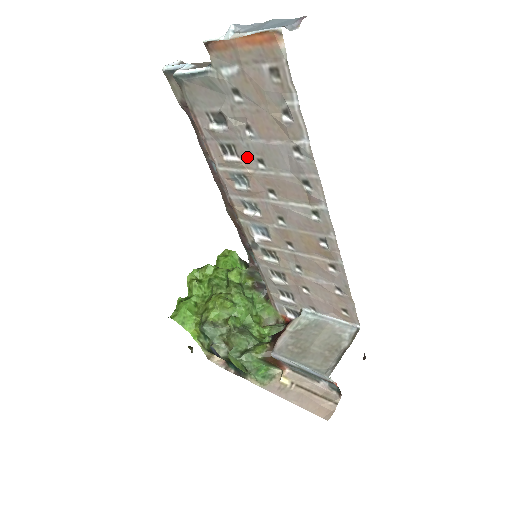
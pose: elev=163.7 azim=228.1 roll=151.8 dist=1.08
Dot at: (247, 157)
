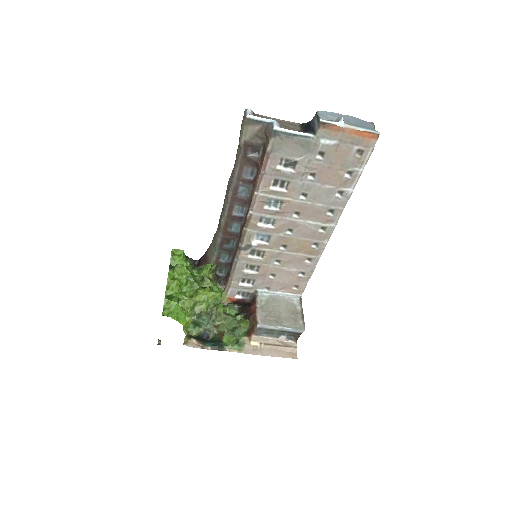
Dot at: (295, 191)
